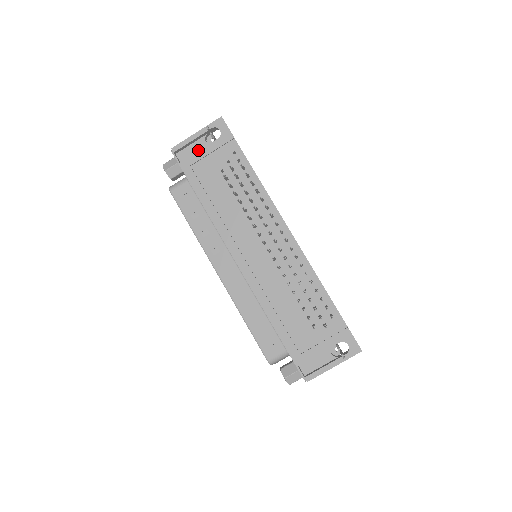
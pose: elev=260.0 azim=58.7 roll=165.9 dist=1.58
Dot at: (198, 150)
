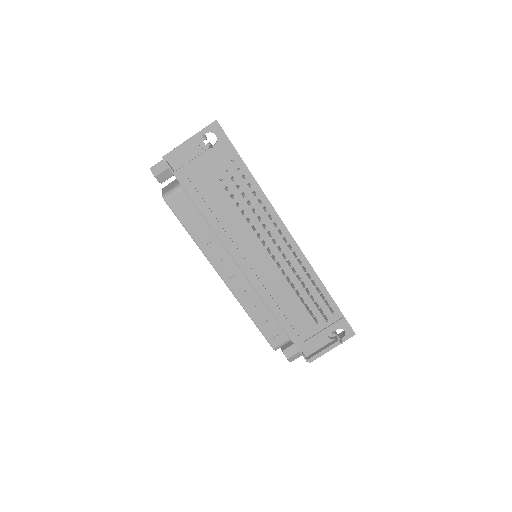
Dot at: (192, 156)
